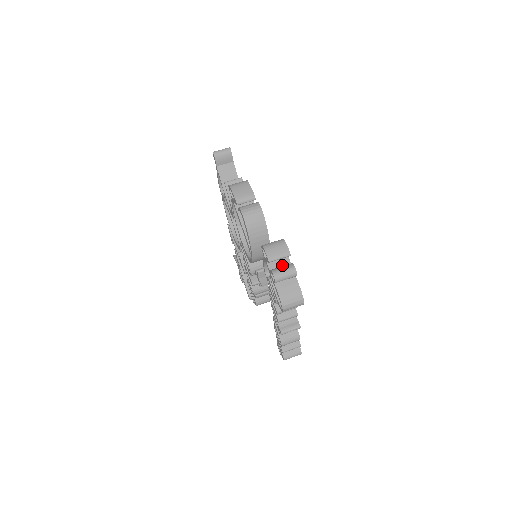
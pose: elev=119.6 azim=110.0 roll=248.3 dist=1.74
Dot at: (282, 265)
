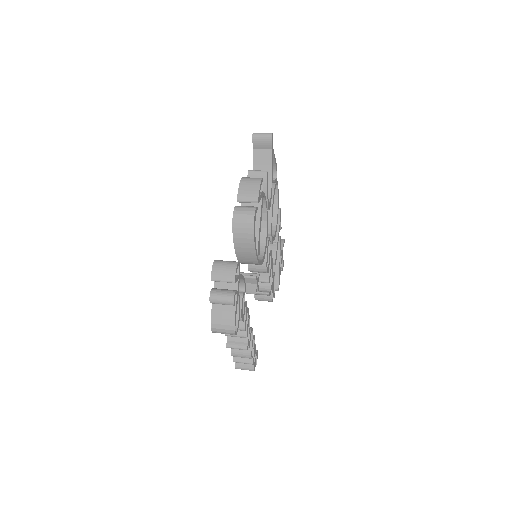
Dot at: (228, 287)
